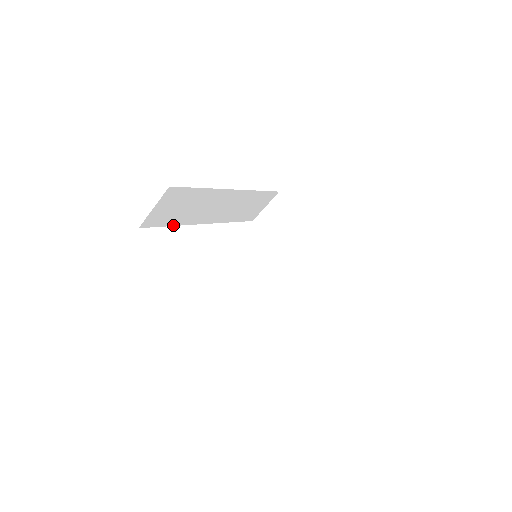
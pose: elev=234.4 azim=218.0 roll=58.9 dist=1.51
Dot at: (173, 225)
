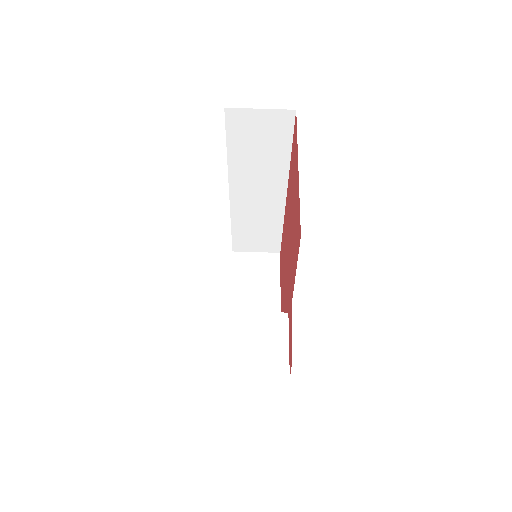
Dot at: (228, 152)
